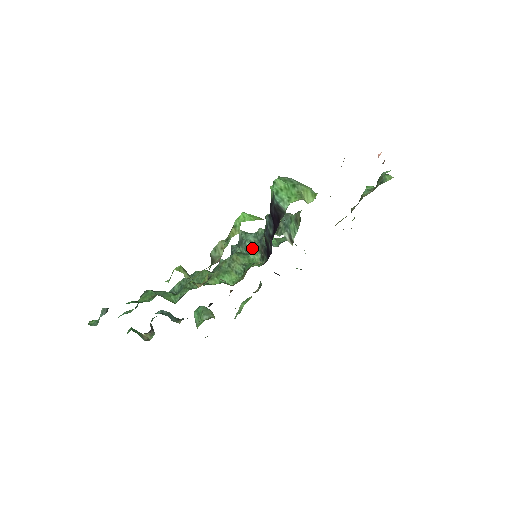
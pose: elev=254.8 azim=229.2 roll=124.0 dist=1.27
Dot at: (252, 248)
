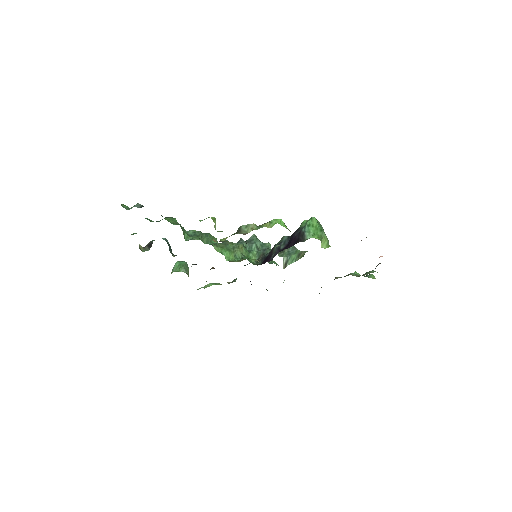
Dot at: (255, 250)
